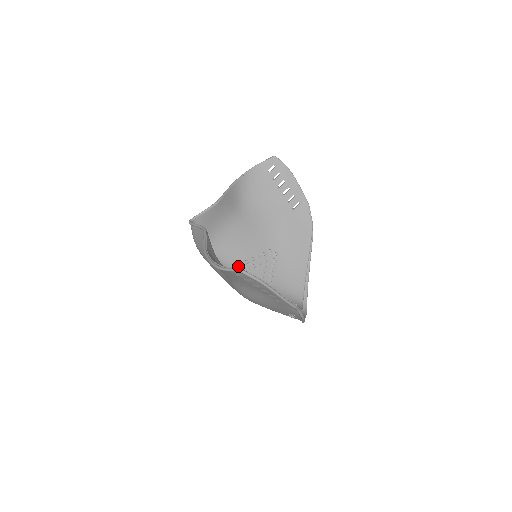
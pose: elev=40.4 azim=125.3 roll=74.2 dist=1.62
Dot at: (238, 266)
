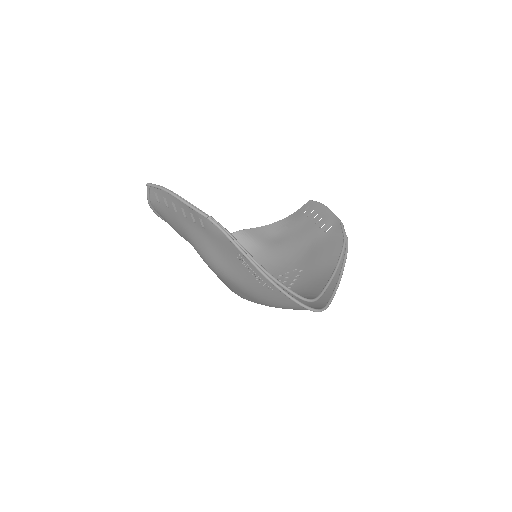
Dot at: occluded
